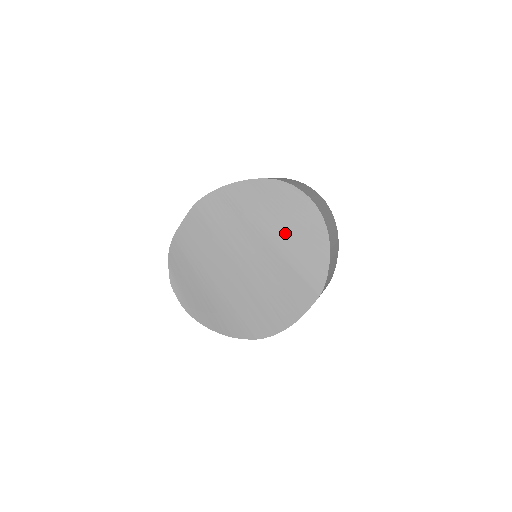
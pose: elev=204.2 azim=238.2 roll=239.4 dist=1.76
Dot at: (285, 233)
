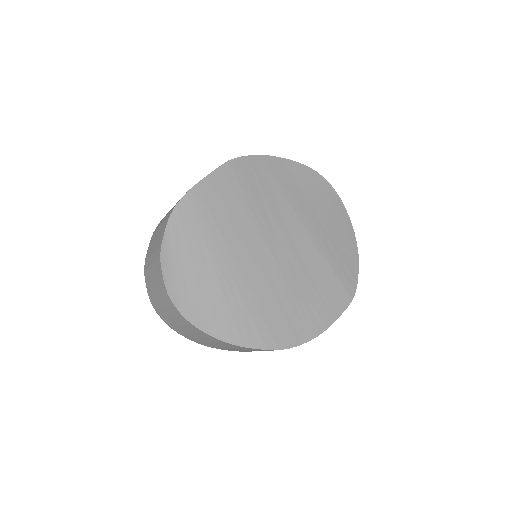
Dot at: (321, 226)
